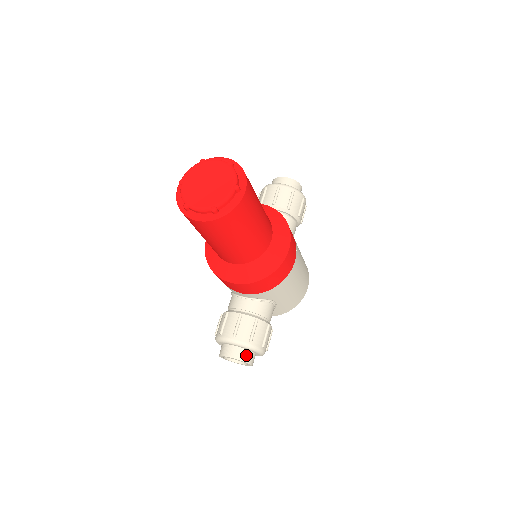
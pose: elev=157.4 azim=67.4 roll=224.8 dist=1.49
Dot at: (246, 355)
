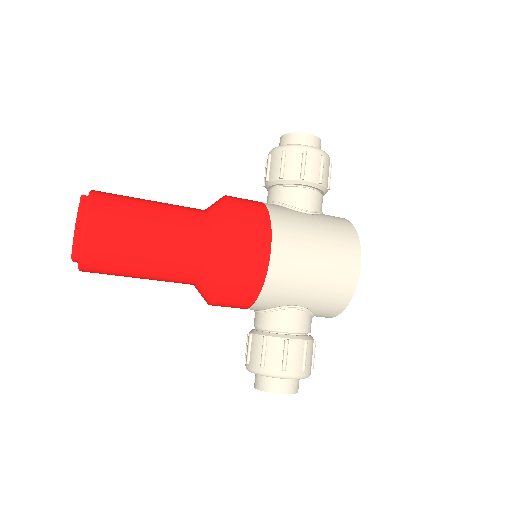
Dot at: (269, 383)
